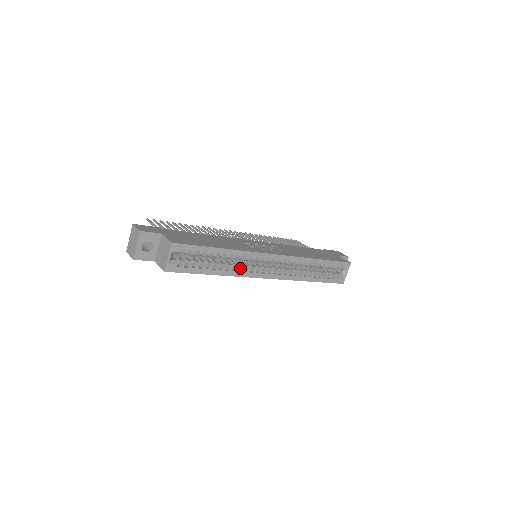
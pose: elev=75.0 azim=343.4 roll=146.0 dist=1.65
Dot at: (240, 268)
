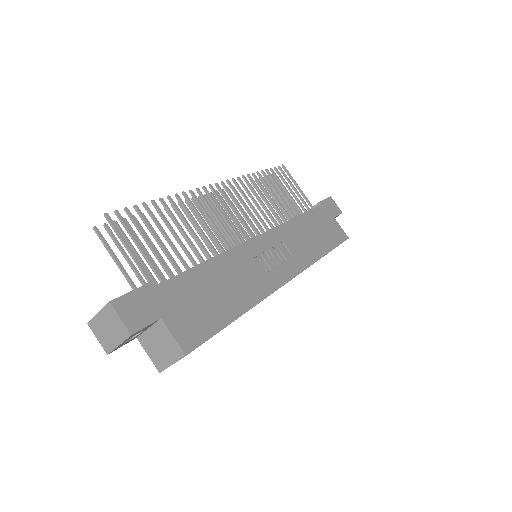
Dot at: occluded
